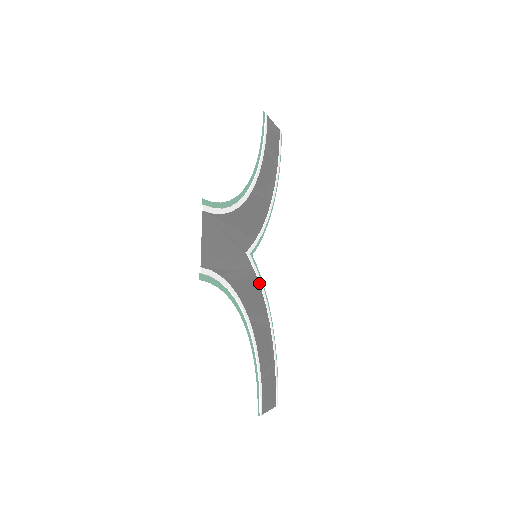
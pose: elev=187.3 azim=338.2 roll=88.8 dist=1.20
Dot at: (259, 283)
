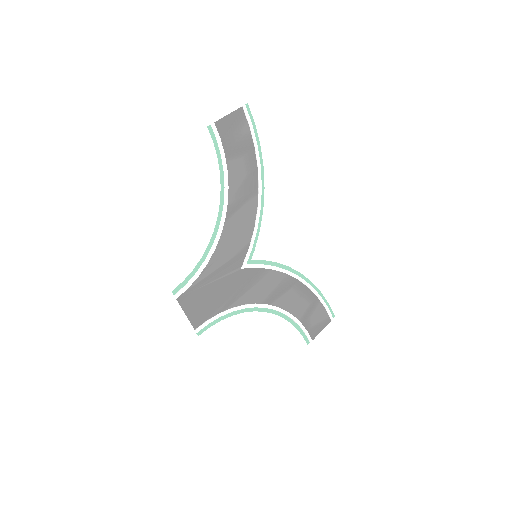
Dot at: (270, 269)
